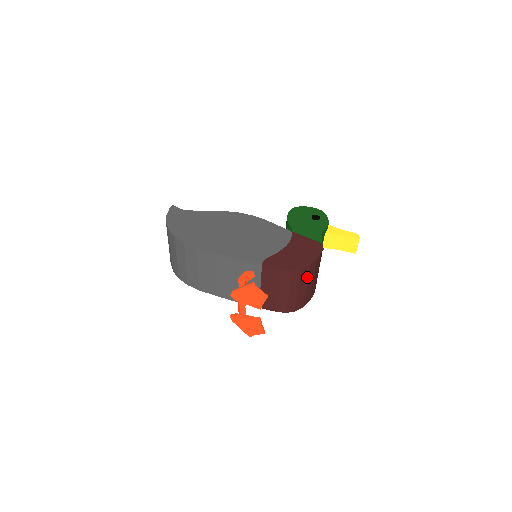
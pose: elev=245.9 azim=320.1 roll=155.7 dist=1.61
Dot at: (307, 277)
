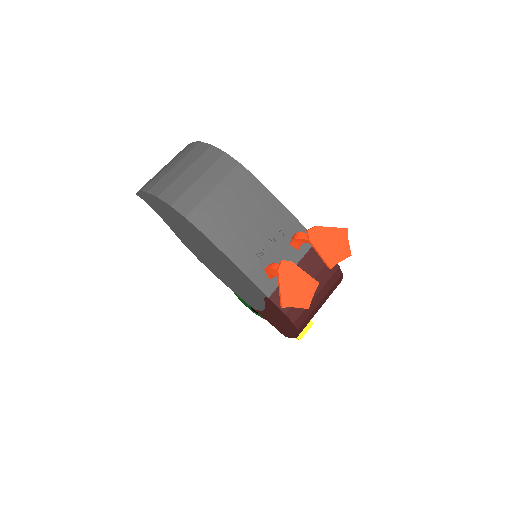
Dot at: (331, 293)
